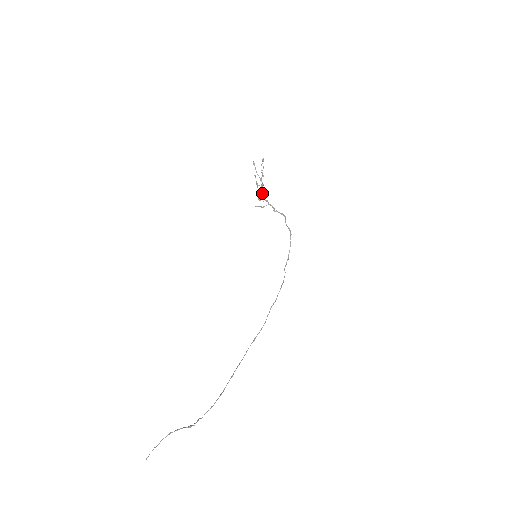
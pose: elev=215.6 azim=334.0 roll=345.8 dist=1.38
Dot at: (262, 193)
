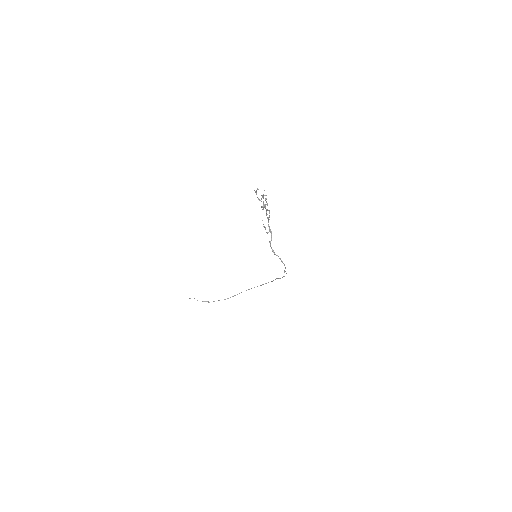
Dot at: occluded
